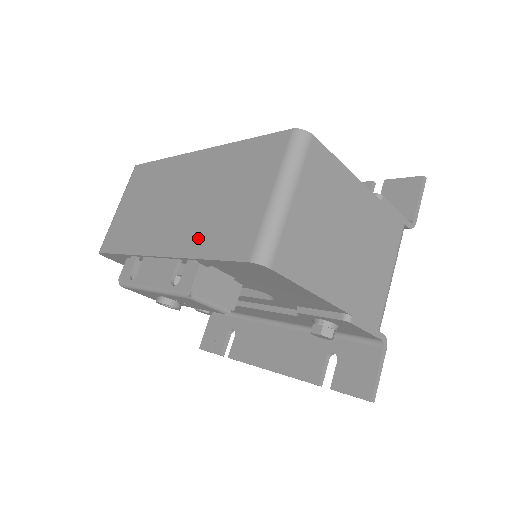
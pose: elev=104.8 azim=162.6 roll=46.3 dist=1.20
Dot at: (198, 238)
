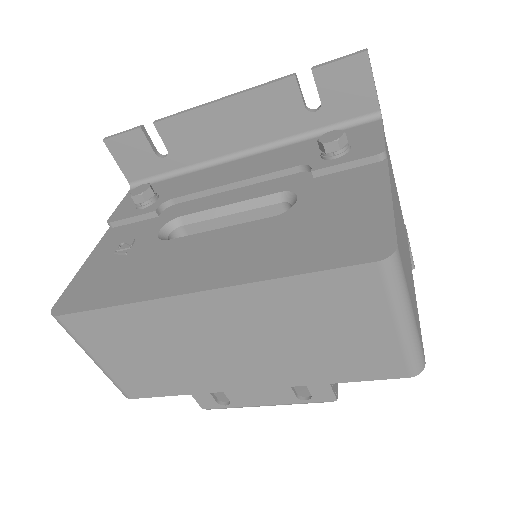
Dot at: (309, 371)
